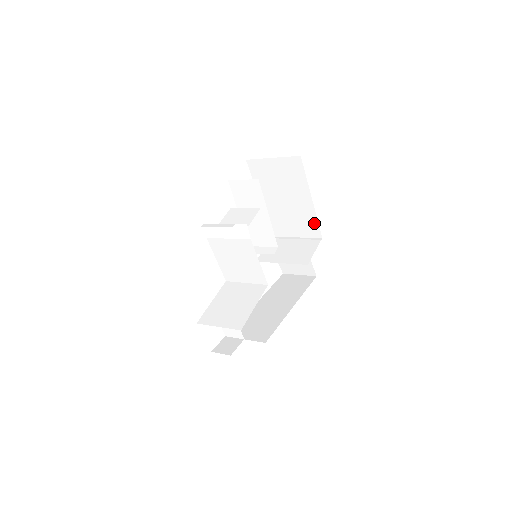
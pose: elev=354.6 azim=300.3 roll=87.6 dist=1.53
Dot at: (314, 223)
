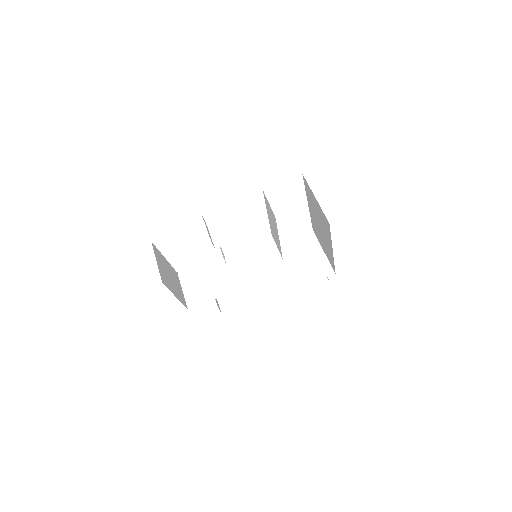
Dot at: occluded
